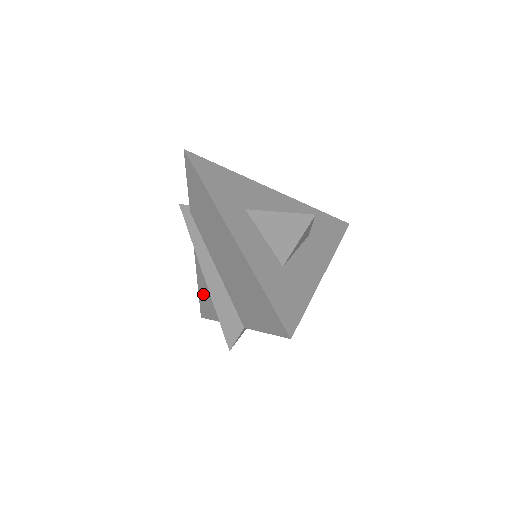
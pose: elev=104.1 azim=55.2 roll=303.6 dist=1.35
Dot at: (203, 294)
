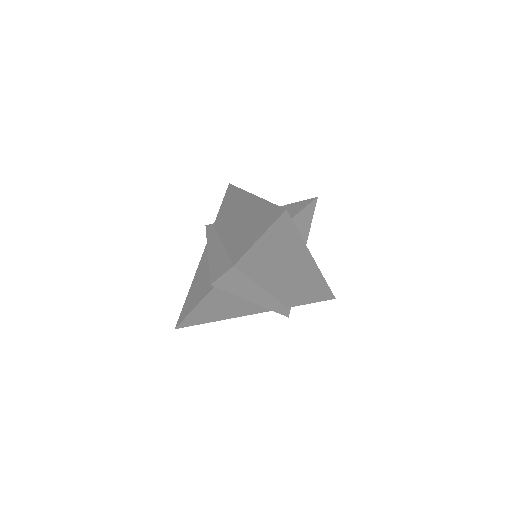
Dot at: (192, 293)
